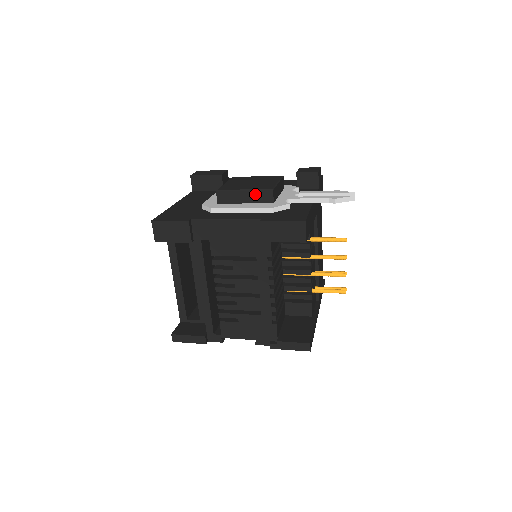
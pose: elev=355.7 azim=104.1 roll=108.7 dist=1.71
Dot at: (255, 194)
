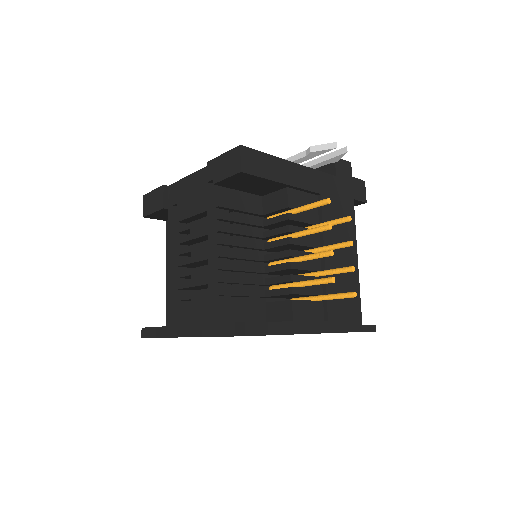
Dot at: occluded
